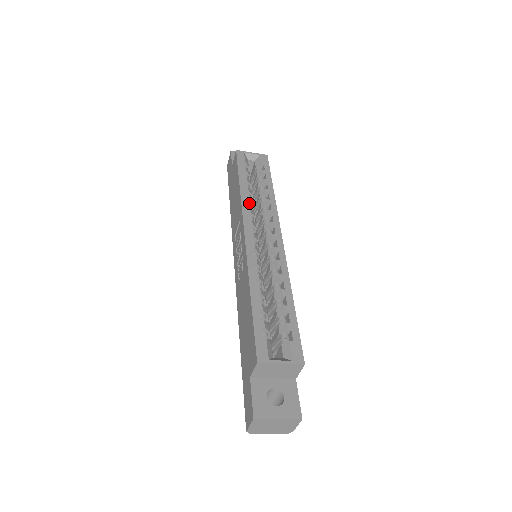
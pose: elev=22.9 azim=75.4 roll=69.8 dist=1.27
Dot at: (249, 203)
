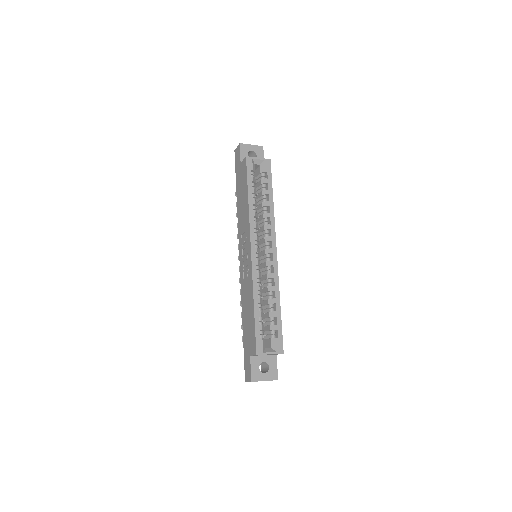
Dot at: (255, 217)
